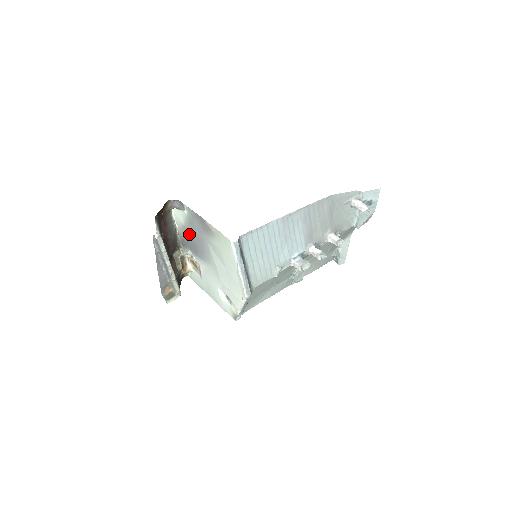
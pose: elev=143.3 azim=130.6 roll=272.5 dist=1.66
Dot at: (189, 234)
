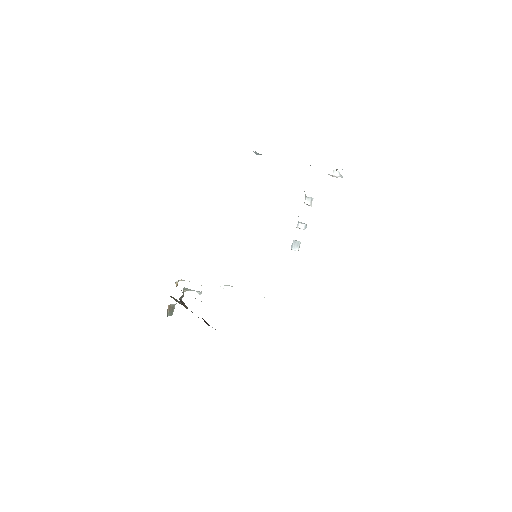
Dot at: occluded
